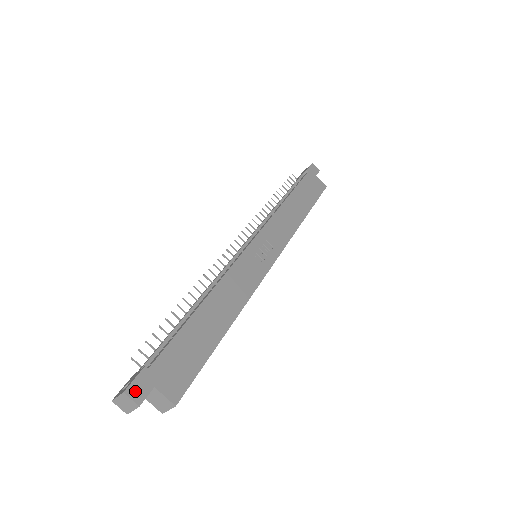
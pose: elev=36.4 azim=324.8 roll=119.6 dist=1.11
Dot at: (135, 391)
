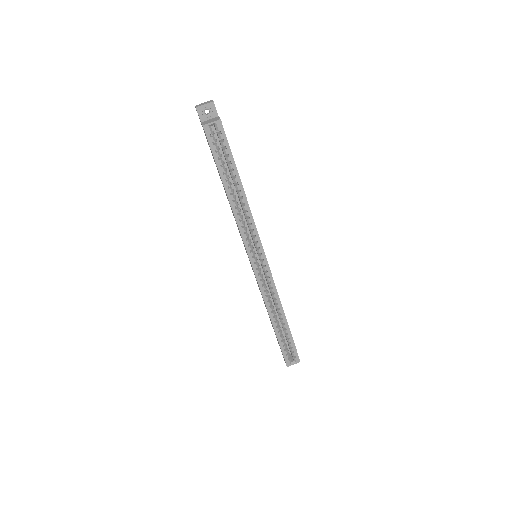
Dot at: occluded
